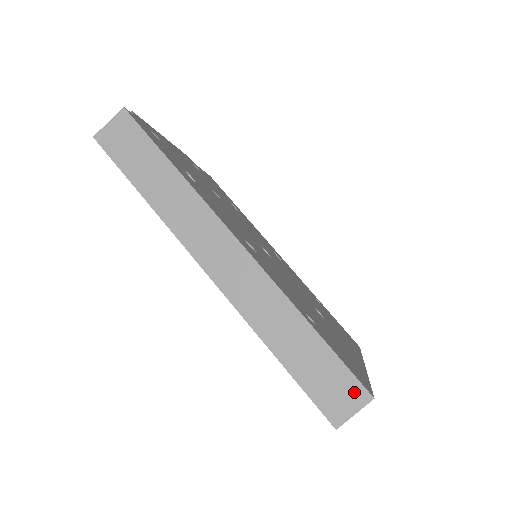
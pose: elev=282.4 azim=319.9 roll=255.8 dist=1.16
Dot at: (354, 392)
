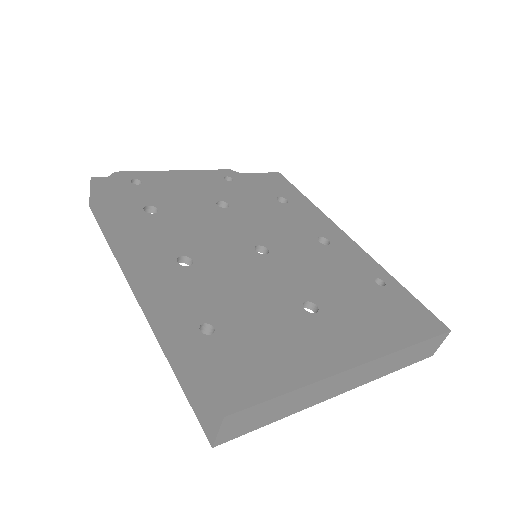
Dot at: (212, 409)
